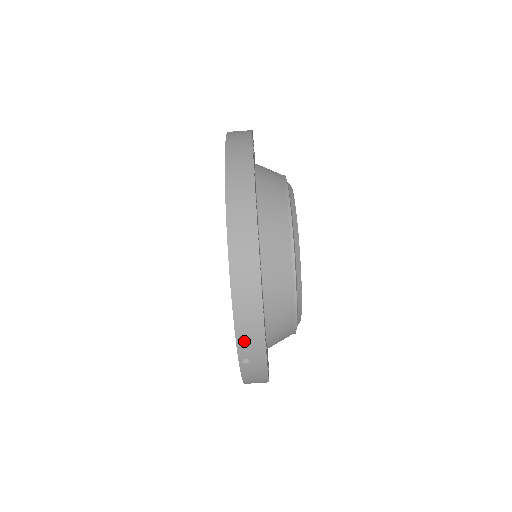
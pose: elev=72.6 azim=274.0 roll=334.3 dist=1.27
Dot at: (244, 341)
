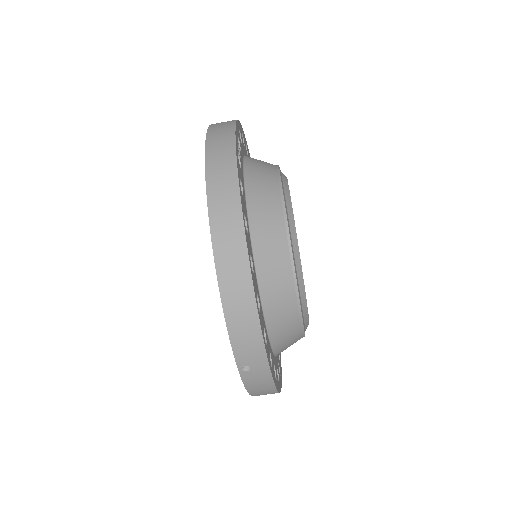
Dot at: (240, 345)
